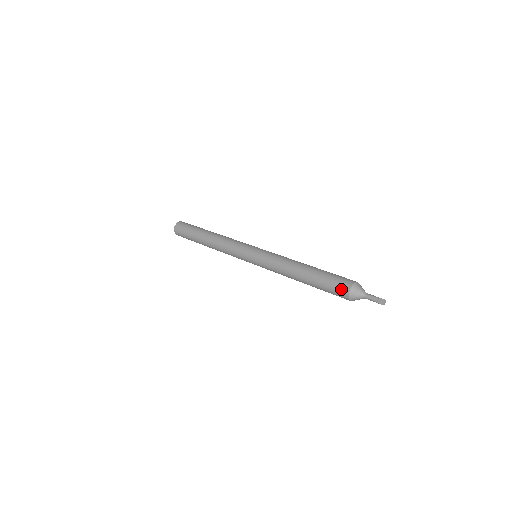
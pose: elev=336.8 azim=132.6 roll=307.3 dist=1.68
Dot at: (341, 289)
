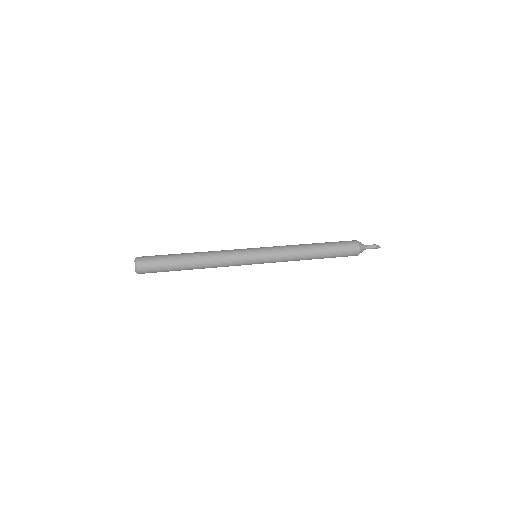
Dot at: (352, 246)
